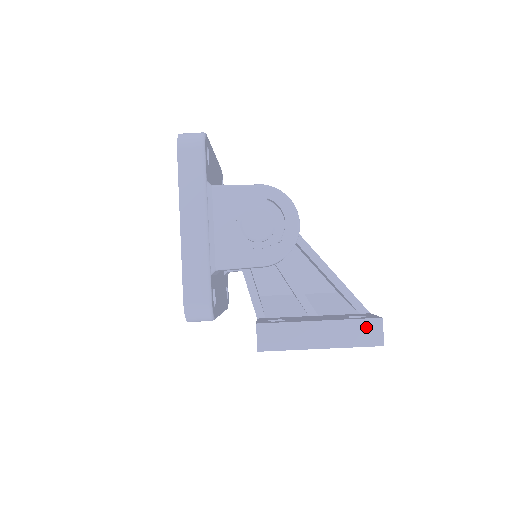
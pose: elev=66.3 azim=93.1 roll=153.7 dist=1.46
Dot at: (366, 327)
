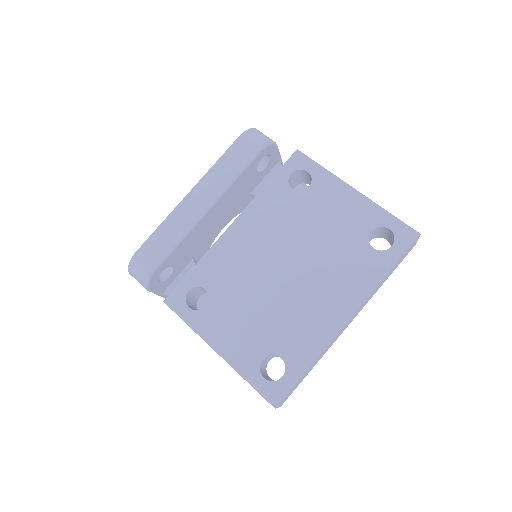
Dot at: occluded
